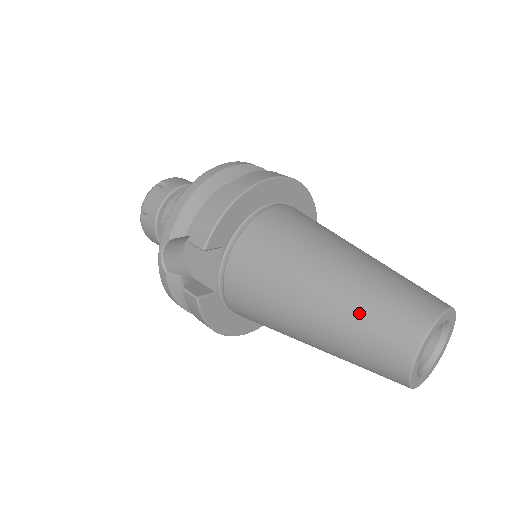
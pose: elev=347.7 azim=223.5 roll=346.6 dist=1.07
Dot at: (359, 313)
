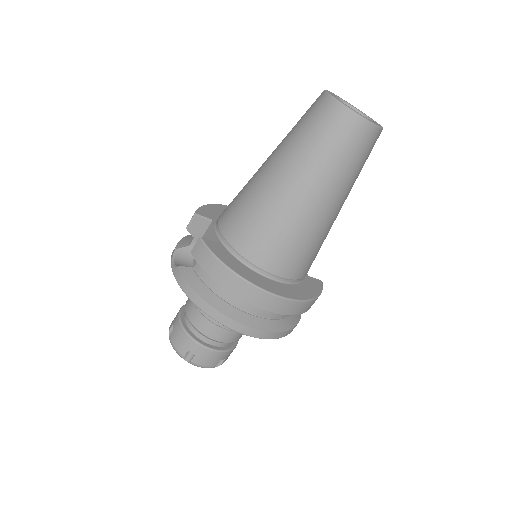
Dot at: (292, 129)
